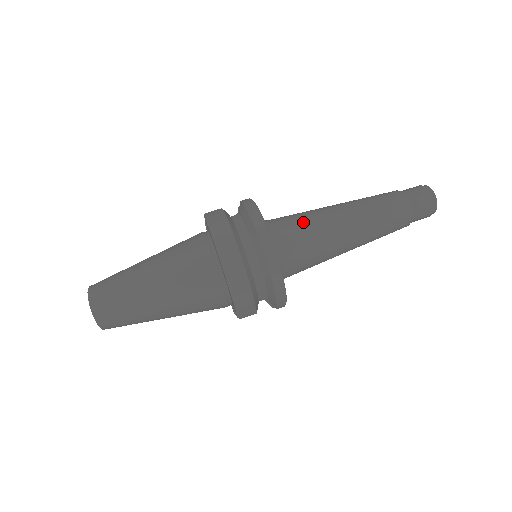
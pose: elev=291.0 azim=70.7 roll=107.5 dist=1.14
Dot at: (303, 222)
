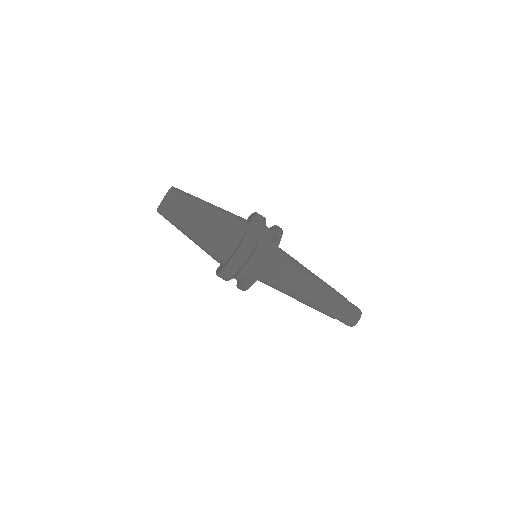
Dot at: (285, 279)
